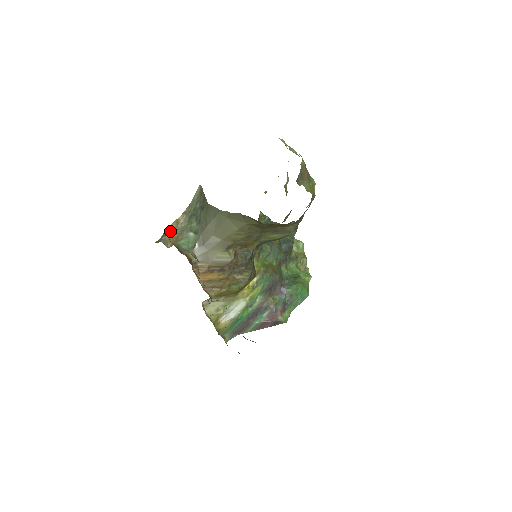
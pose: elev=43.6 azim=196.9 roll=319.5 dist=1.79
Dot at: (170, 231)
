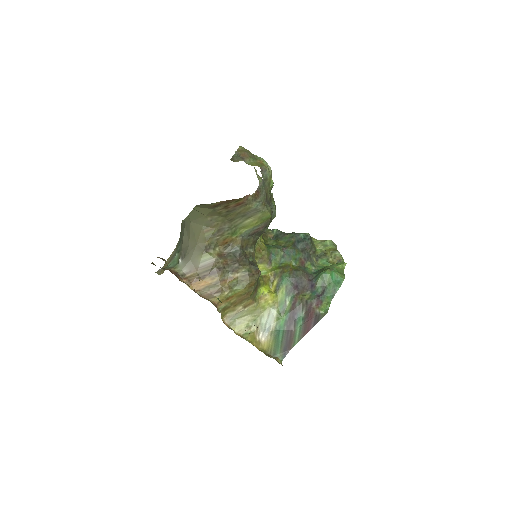
Dot at: occluded
